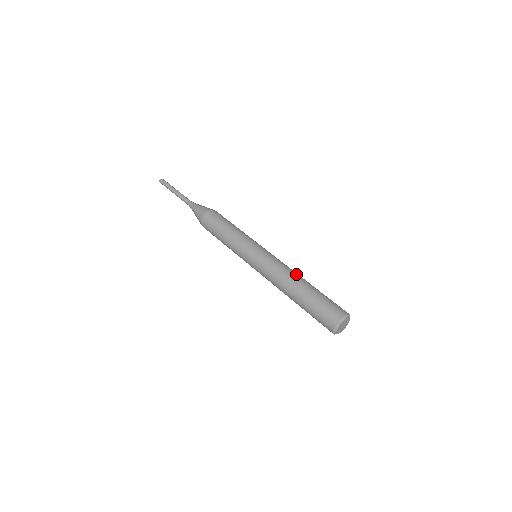
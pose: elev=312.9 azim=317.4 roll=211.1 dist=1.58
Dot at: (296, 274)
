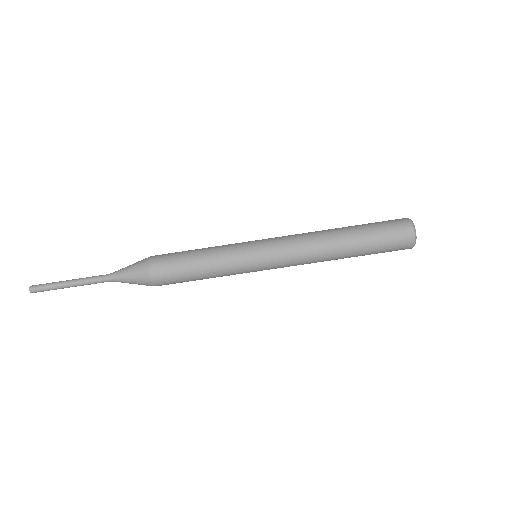
Dot at: (322, 231)
